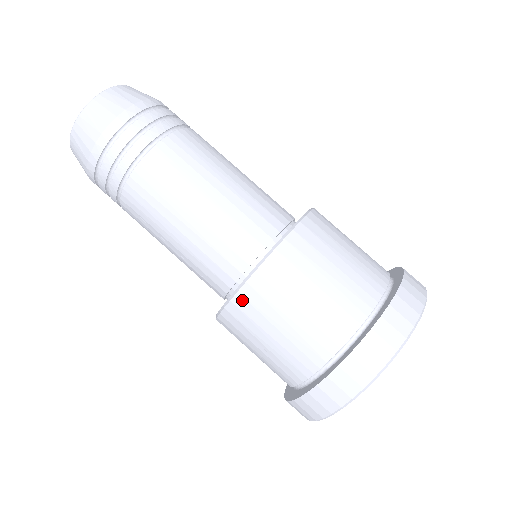
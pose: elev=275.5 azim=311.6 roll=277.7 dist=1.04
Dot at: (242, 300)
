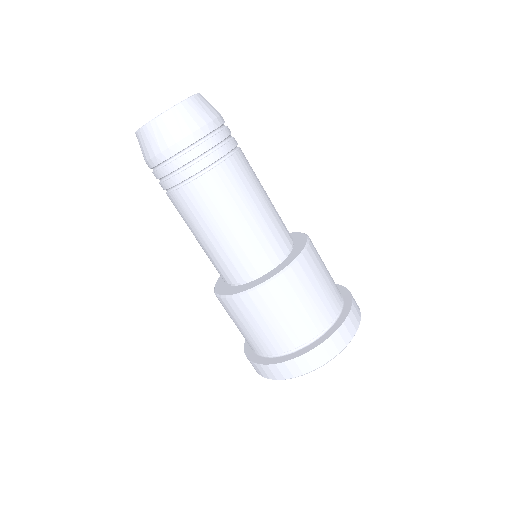
Dot at: occluded
